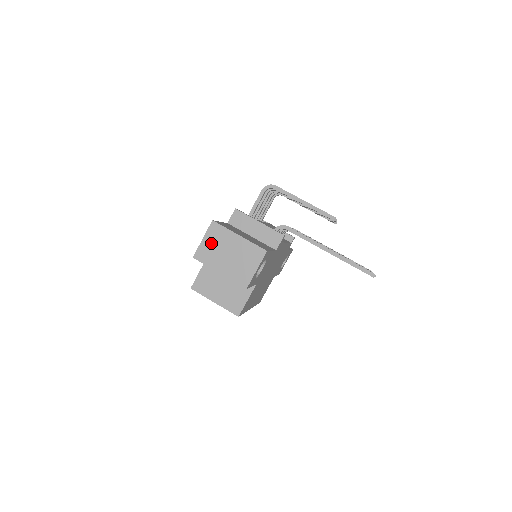
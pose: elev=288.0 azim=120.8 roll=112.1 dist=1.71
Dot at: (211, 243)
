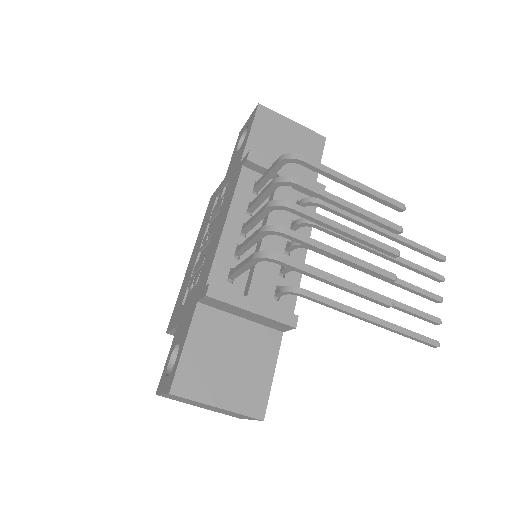
Dot at: occluded
